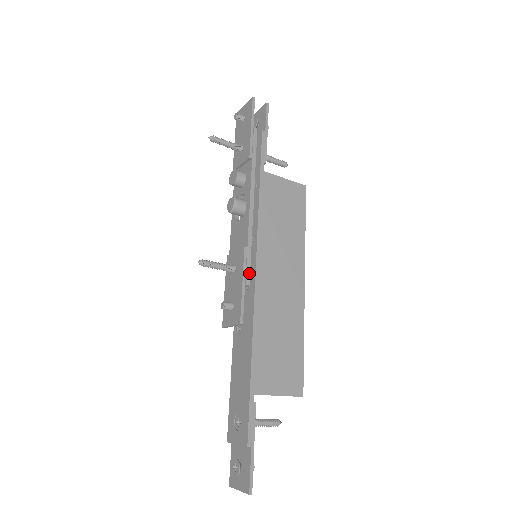
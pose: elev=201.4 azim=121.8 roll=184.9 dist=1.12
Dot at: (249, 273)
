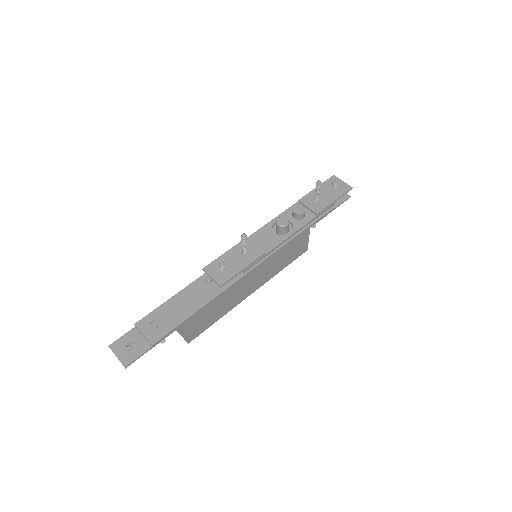
Dot at: occluded
